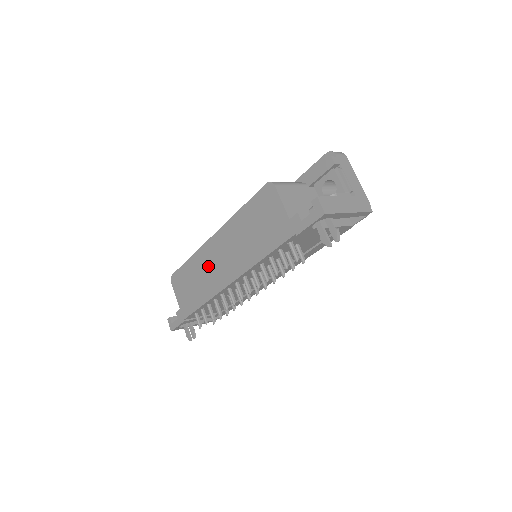
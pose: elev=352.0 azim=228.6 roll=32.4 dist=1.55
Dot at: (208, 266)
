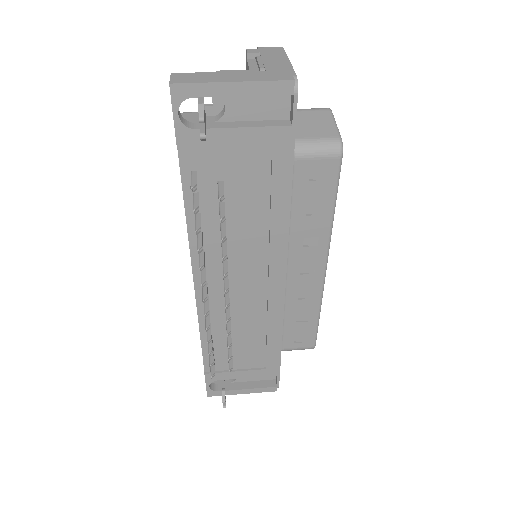
Dot at: occluded
